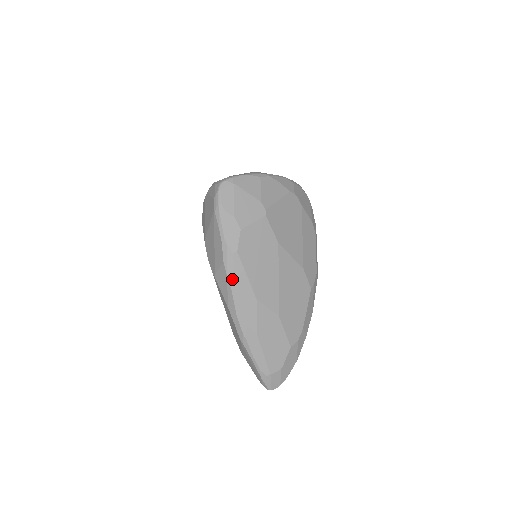
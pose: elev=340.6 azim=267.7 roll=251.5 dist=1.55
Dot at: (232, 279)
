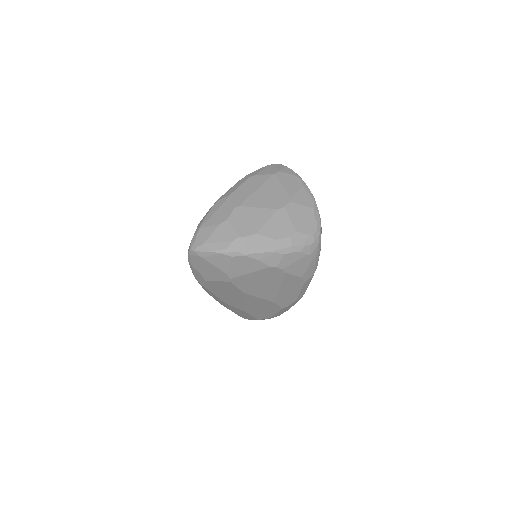
Dot at: (204, 289)
